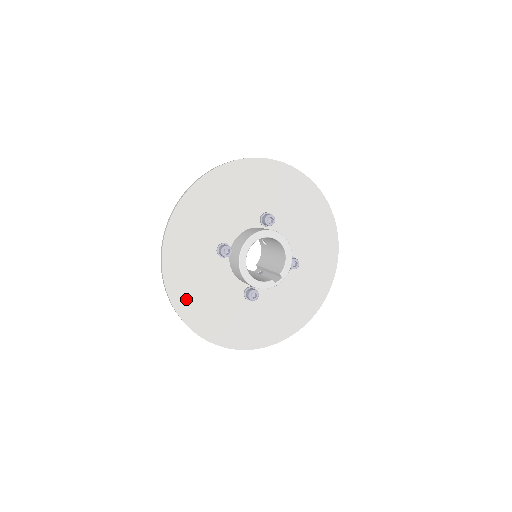
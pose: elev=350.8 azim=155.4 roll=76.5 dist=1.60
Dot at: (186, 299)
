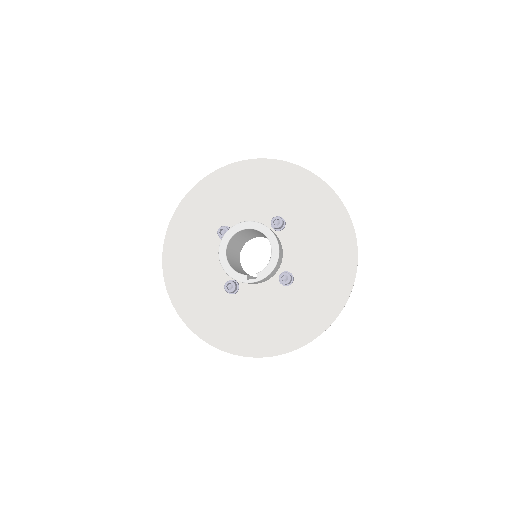
Dot at: (175, 260)
